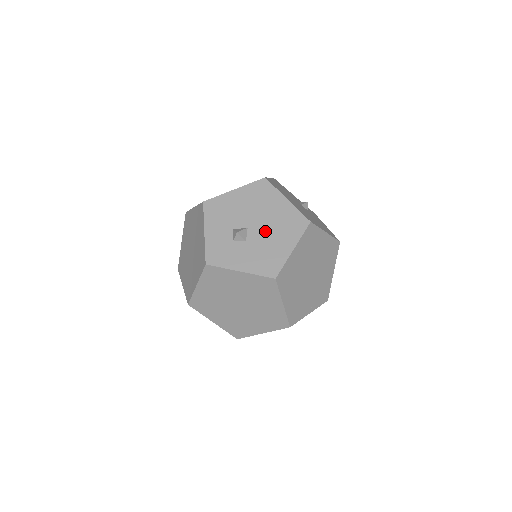
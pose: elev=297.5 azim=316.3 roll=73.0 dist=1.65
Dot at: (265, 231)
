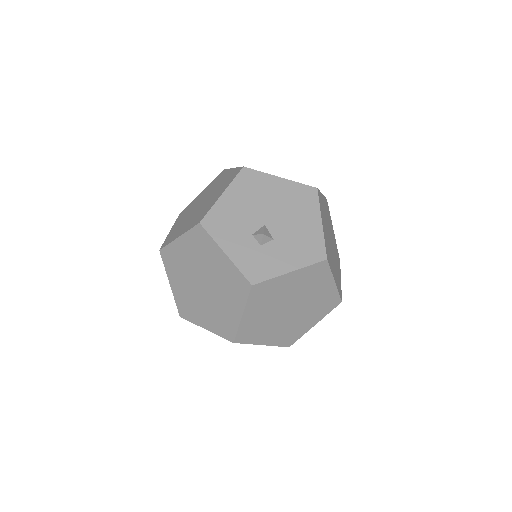
Dot at: (284, 219)
